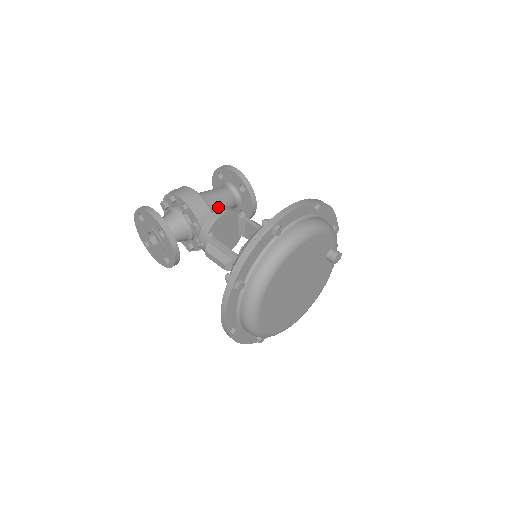
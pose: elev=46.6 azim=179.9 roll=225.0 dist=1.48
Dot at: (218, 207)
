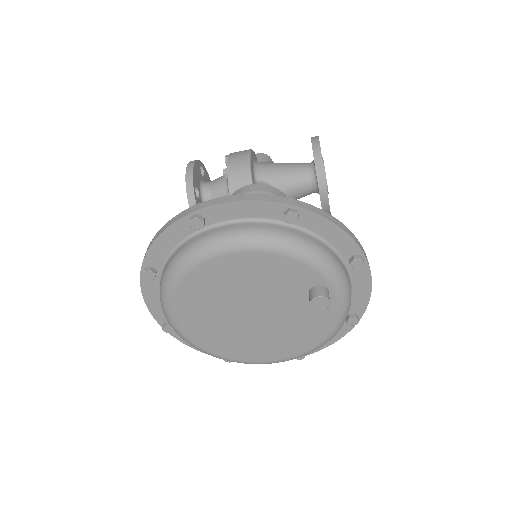
Dot at: (276, 185)
